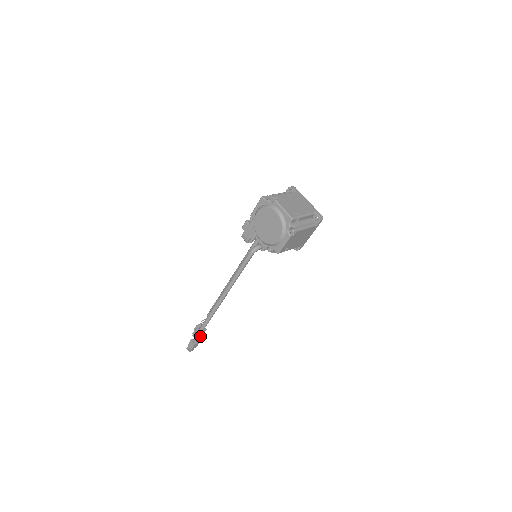
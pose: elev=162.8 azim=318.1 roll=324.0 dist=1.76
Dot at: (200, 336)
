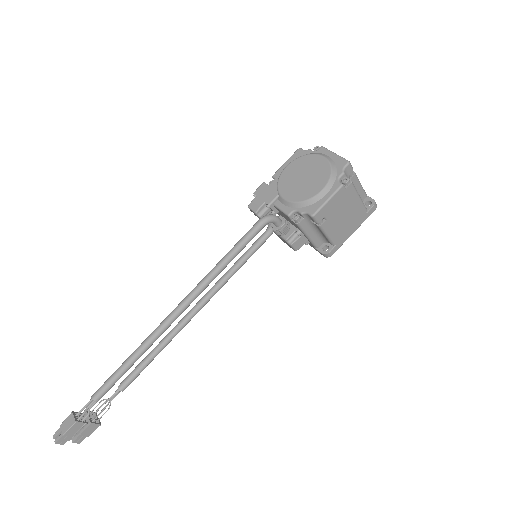
Dot at: (81, 440)
